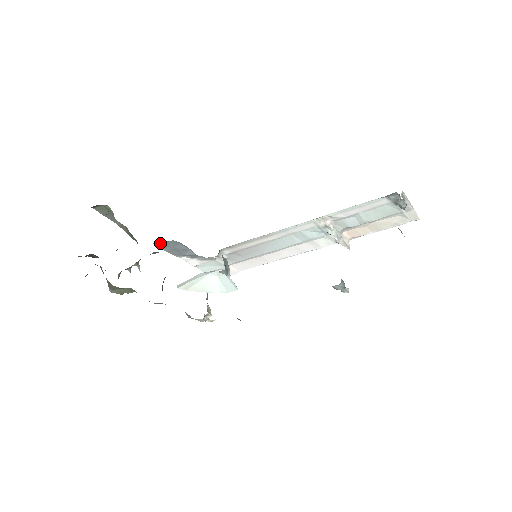
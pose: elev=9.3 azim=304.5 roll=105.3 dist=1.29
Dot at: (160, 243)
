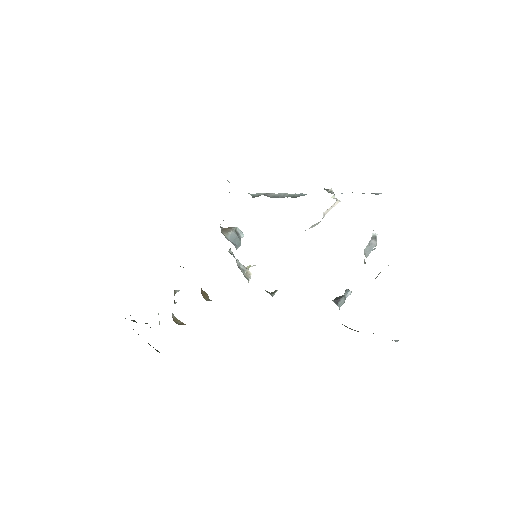
Dot at: occluded
